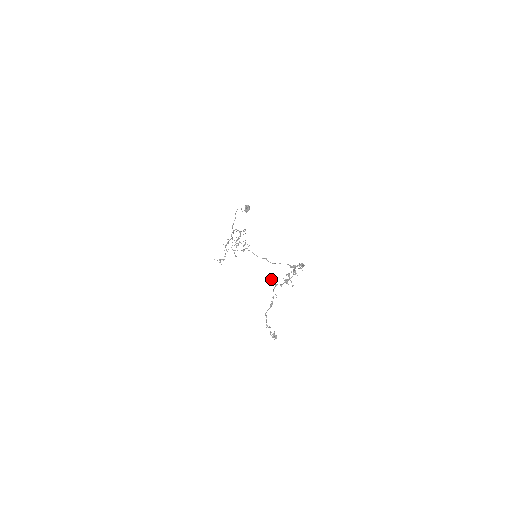
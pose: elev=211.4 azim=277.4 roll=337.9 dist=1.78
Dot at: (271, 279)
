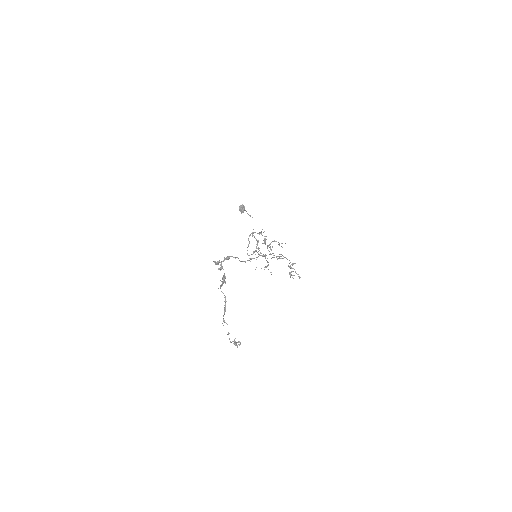
Dot at: (221, 281)
